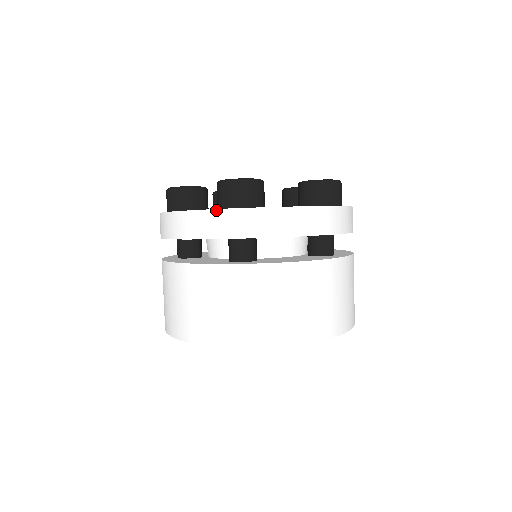
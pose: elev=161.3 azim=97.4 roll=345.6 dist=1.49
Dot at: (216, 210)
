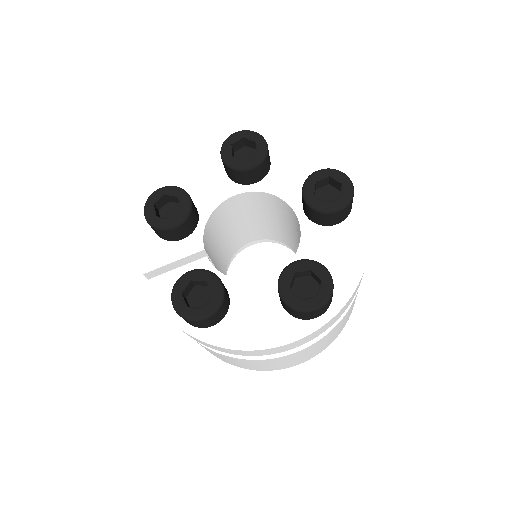
Dot at: (314, 332)
